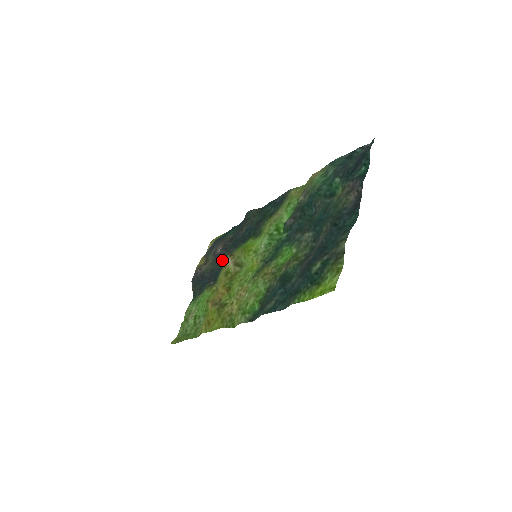
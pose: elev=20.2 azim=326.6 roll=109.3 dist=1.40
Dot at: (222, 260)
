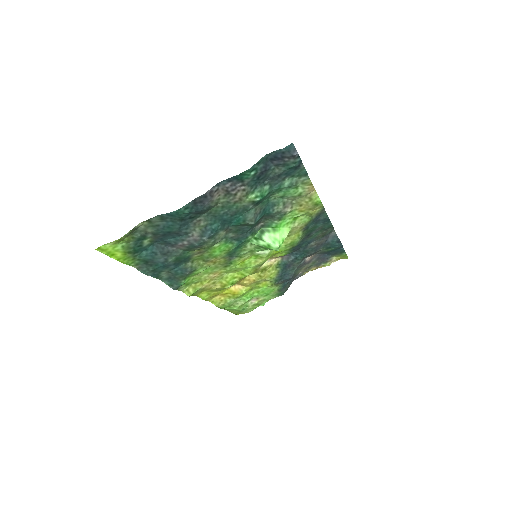
Dot at: (291, 265)
